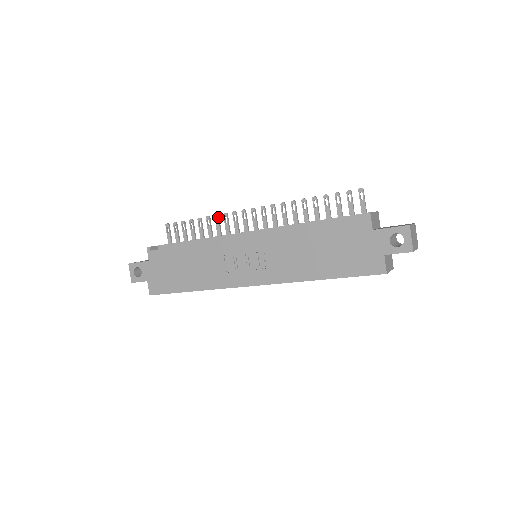
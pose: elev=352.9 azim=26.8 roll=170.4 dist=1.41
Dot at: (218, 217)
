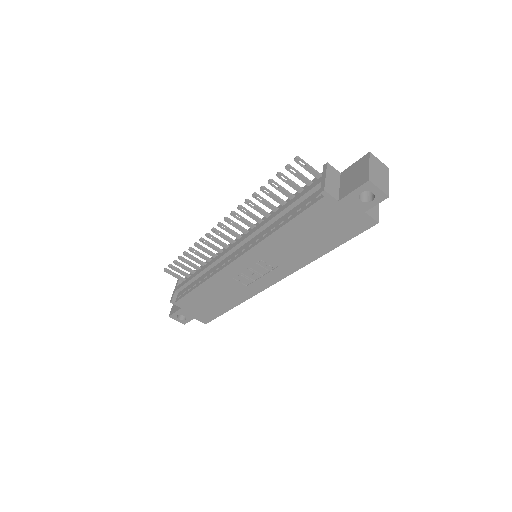
Dot at: (197, 245)
